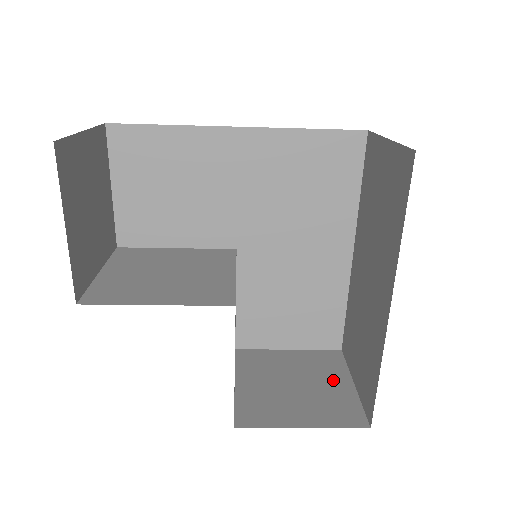
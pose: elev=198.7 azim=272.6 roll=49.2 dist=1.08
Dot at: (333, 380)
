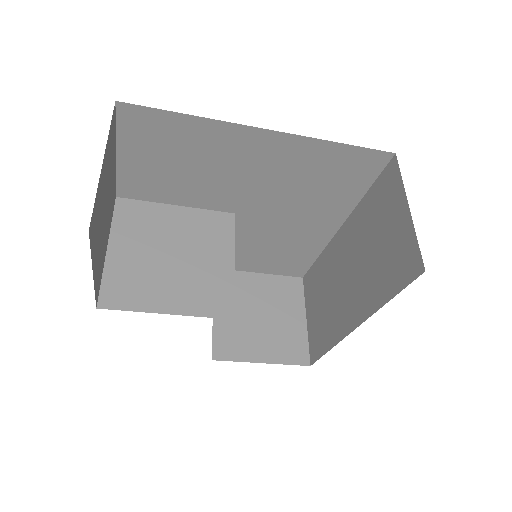
Dot at: (291, 314)
